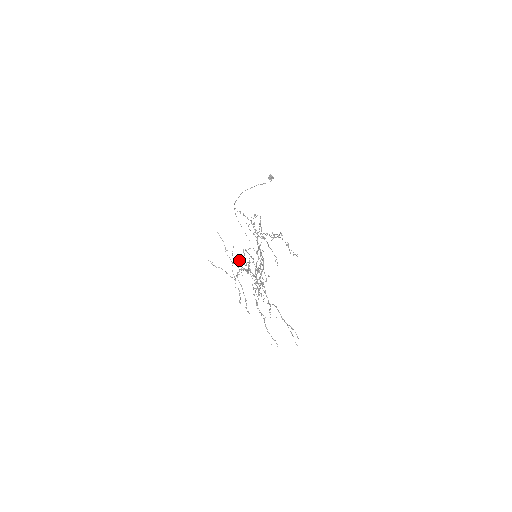
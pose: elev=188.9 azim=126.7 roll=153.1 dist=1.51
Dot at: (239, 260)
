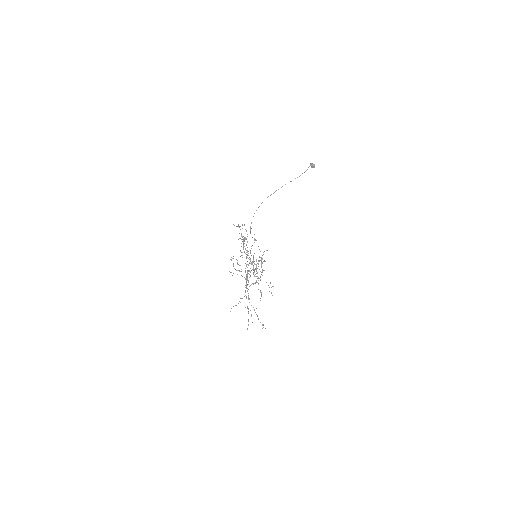
Dot at: (258, 261)
